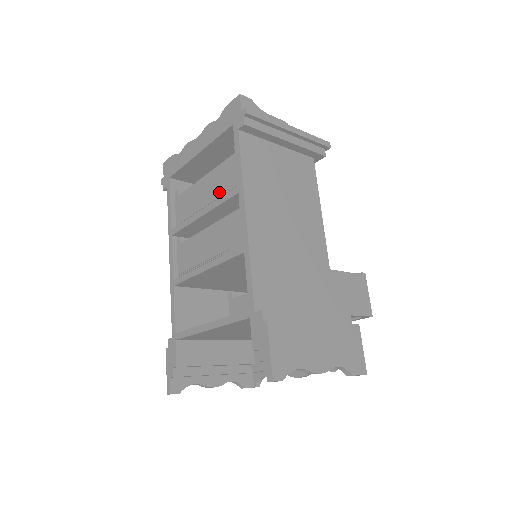
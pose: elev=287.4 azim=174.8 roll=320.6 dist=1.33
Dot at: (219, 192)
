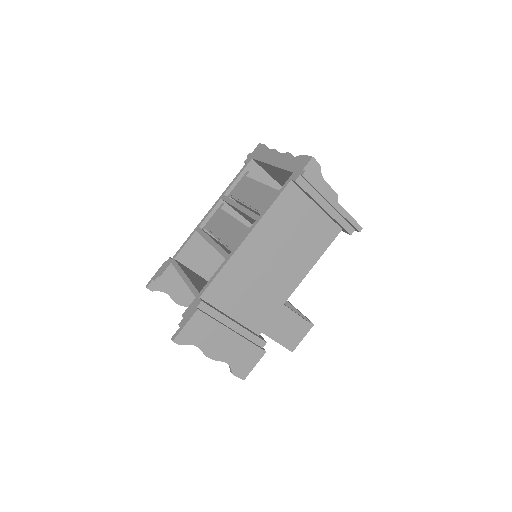
Dot at: (255, 204)
